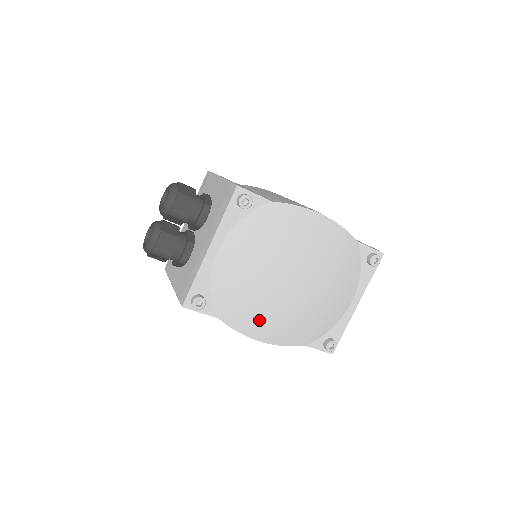
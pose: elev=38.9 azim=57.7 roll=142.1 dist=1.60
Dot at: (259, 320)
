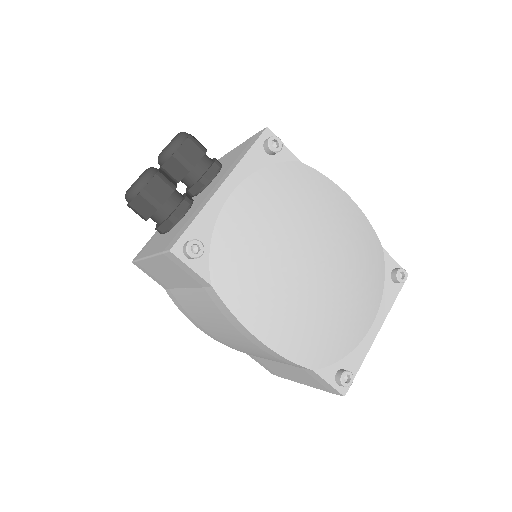
Dot at: (265, 303)
